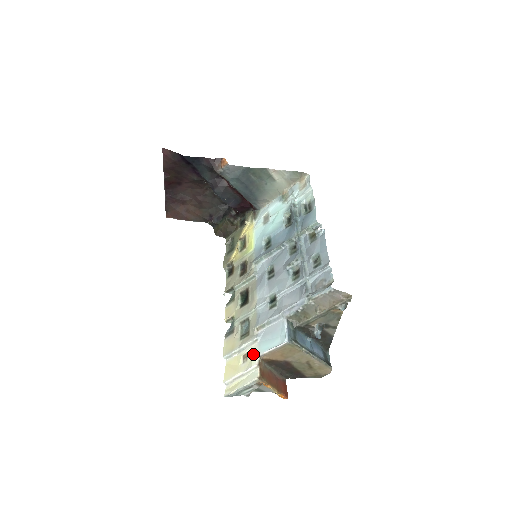
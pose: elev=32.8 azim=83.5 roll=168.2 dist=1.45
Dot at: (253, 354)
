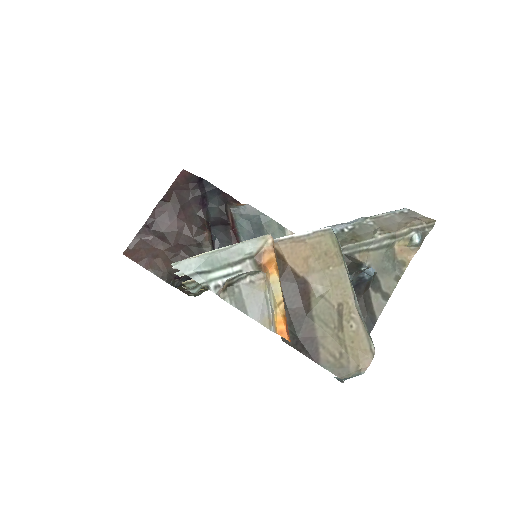
Dot at: occluded
